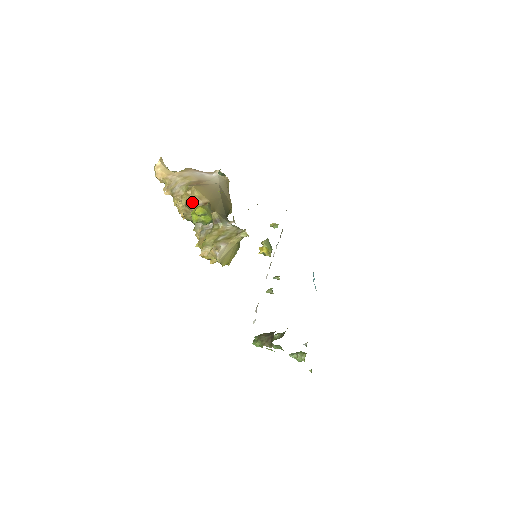
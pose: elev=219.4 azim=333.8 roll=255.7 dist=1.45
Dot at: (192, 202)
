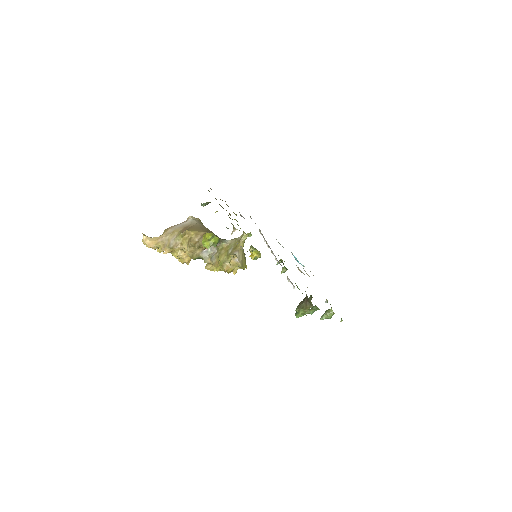
Dot at: (194, 240)
